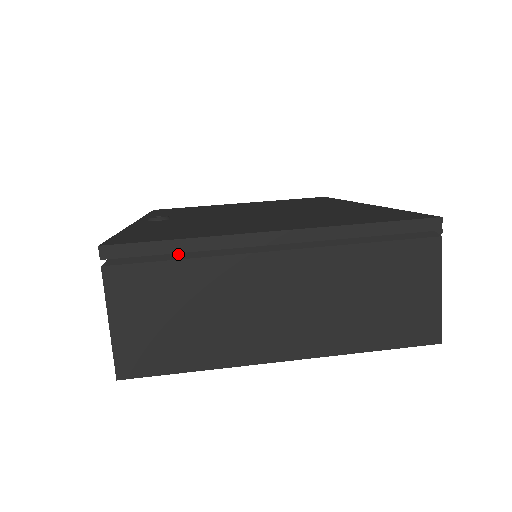
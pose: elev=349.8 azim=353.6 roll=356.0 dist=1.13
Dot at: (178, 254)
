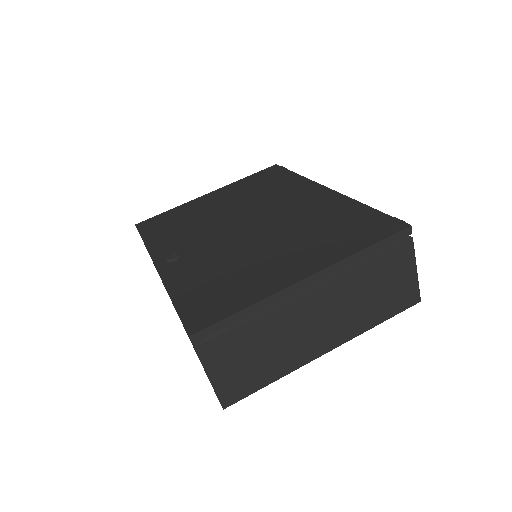
Dot at: (243, 318)
